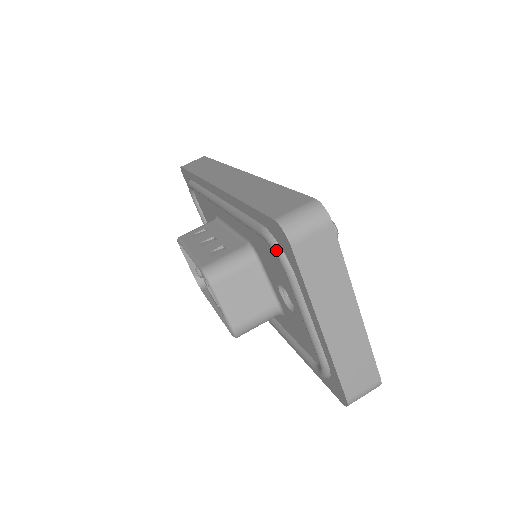
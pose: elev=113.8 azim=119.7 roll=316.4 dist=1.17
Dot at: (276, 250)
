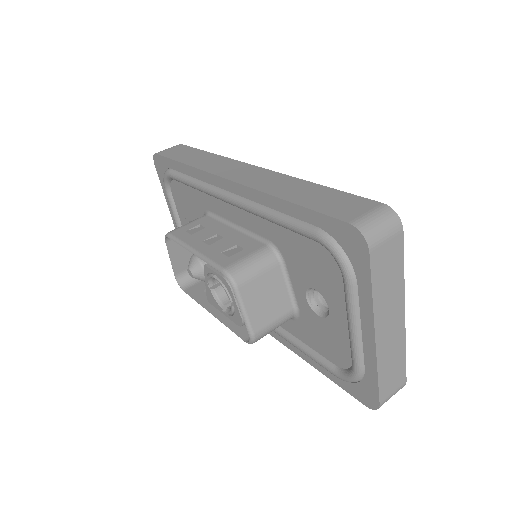
Dot at: (338, 254)
